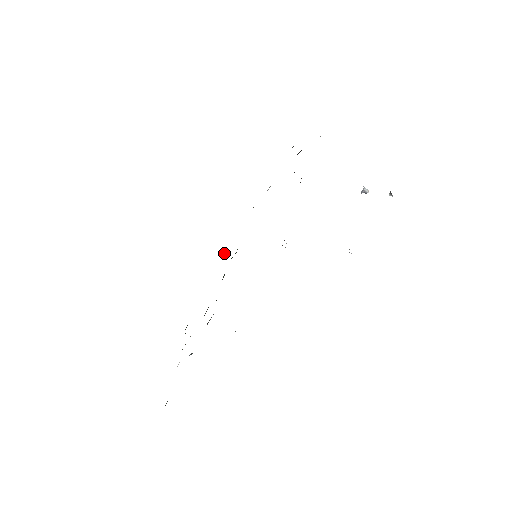
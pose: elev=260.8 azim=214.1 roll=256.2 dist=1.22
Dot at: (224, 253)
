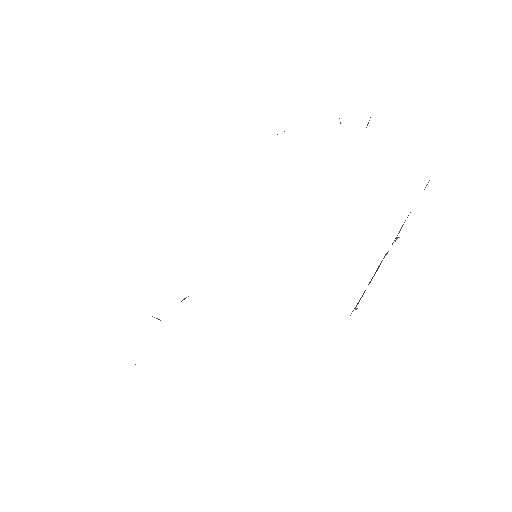
Dot at: occluded
